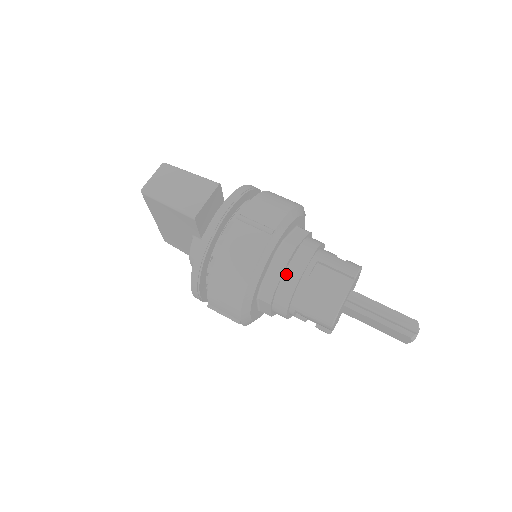
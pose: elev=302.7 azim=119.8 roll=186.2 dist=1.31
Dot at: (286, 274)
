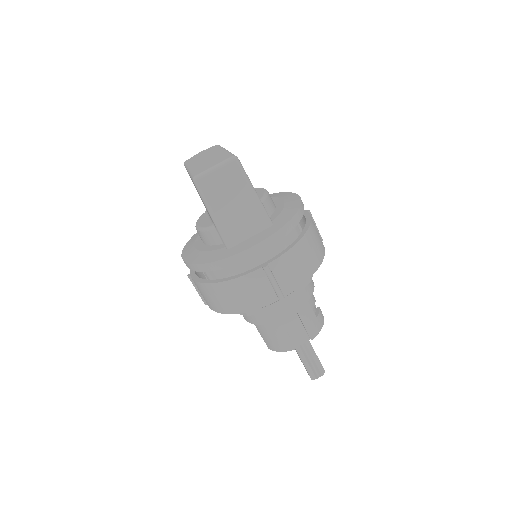
Dot at: (267, 313)
